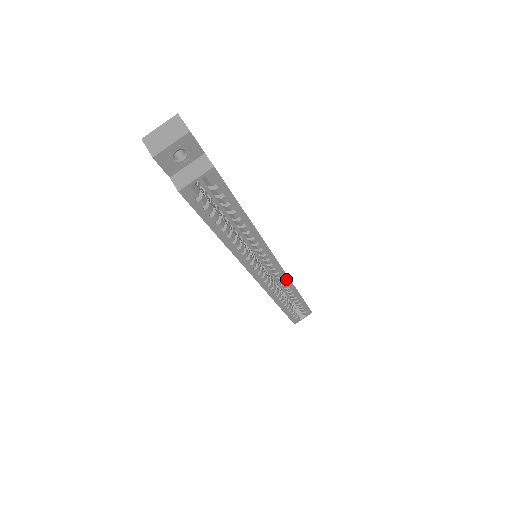
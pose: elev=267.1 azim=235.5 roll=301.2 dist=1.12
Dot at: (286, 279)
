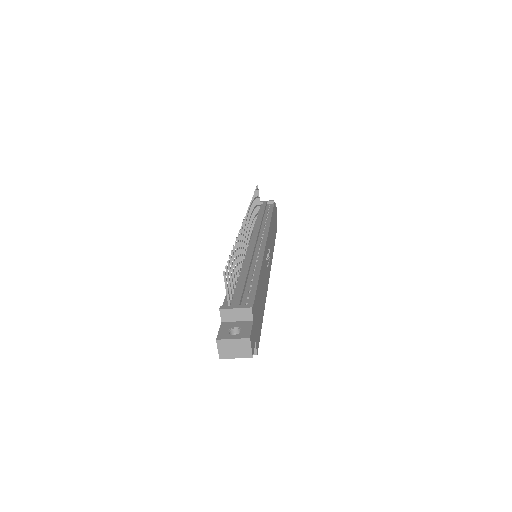
Dot at: occluded
